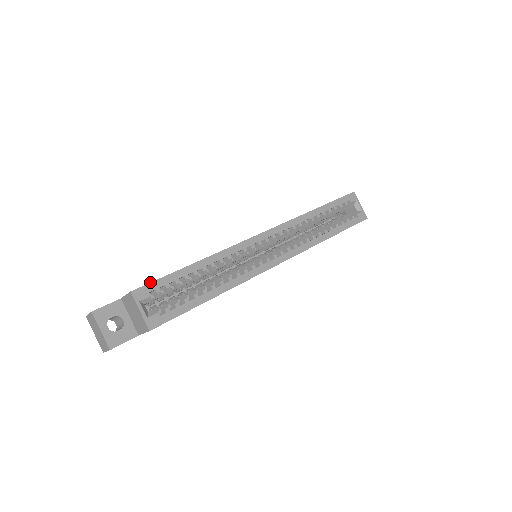
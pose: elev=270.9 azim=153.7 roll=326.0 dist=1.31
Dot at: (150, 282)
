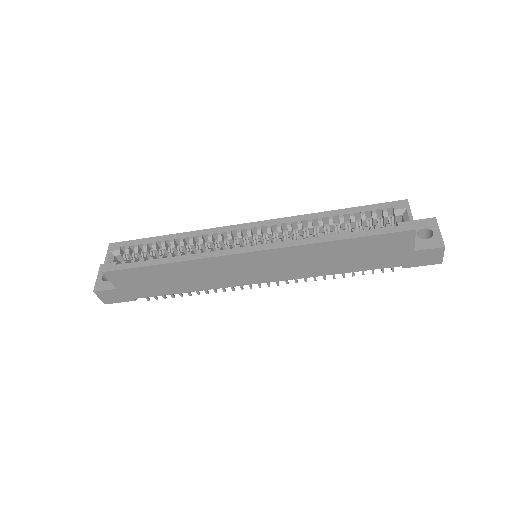
Dot at: (126, 241)
